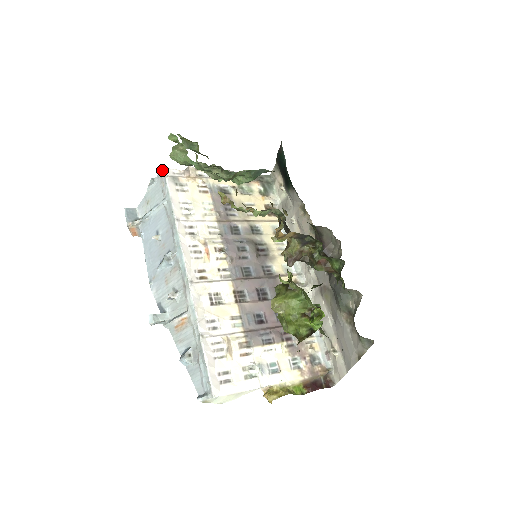
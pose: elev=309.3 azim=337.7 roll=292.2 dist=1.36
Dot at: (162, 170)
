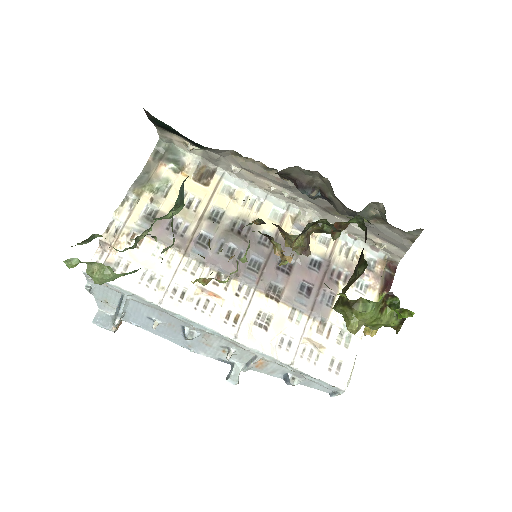
Dot at: (86, 275)
